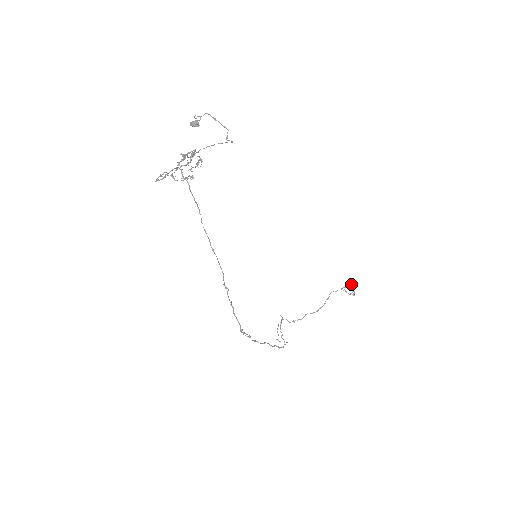
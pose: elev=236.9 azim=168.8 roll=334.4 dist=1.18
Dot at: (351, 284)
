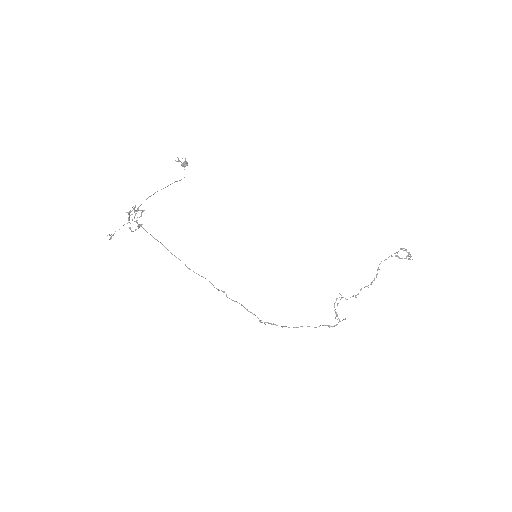
Dot at: (402, 248)
